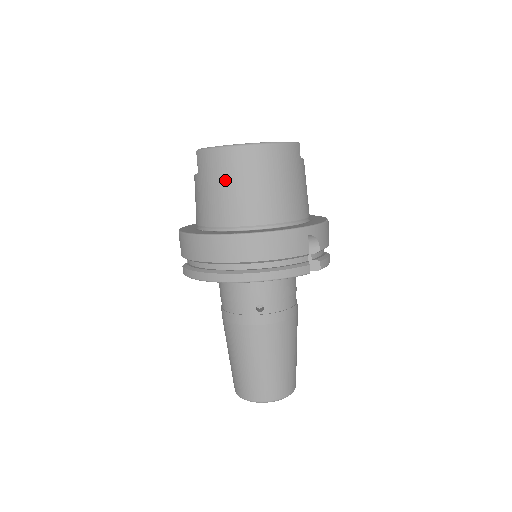
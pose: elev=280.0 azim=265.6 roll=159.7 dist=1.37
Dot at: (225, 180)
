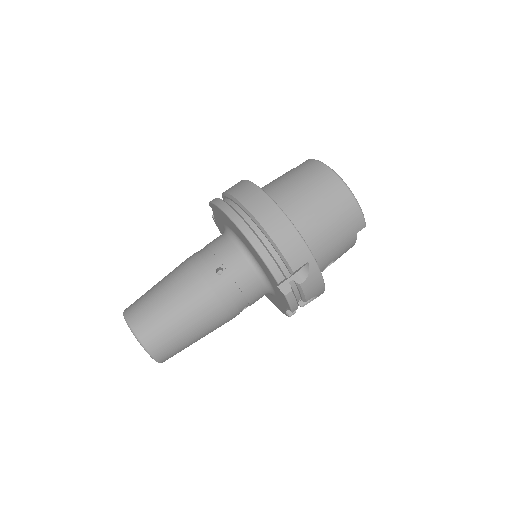
Dot at: (305, 180)
